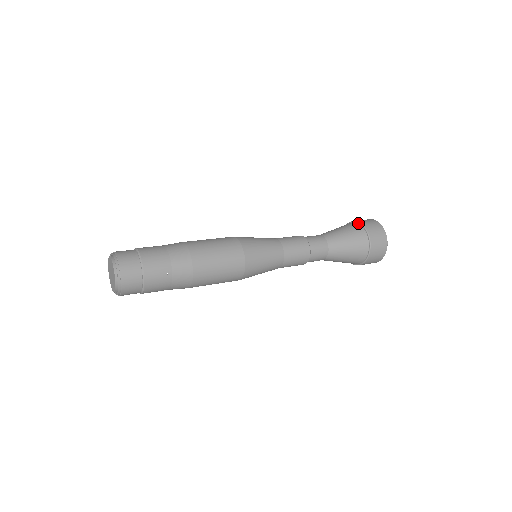
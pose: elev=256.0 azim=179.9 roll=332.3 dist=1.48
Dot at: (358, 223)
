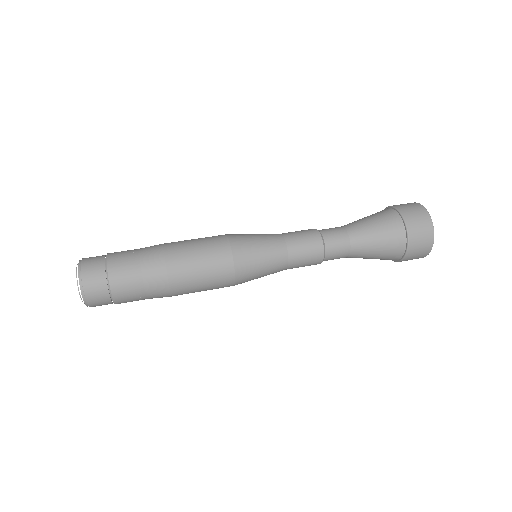
Dot at: (404, 223)
